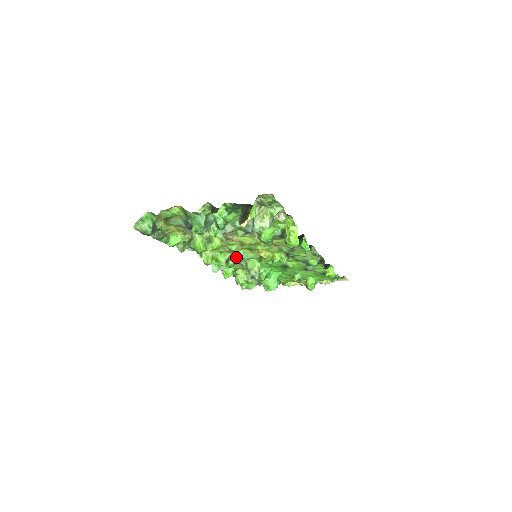
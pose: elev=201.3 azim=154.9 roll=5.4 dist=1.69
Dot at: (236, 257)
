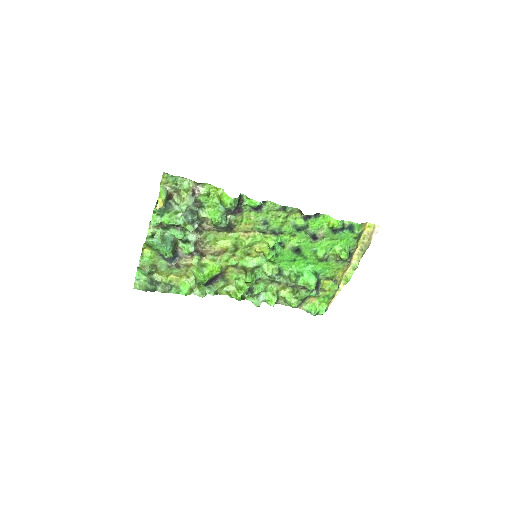
Dot at: (246, 271)
